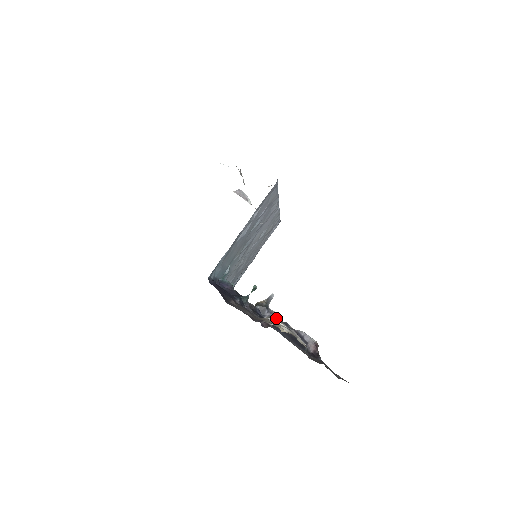
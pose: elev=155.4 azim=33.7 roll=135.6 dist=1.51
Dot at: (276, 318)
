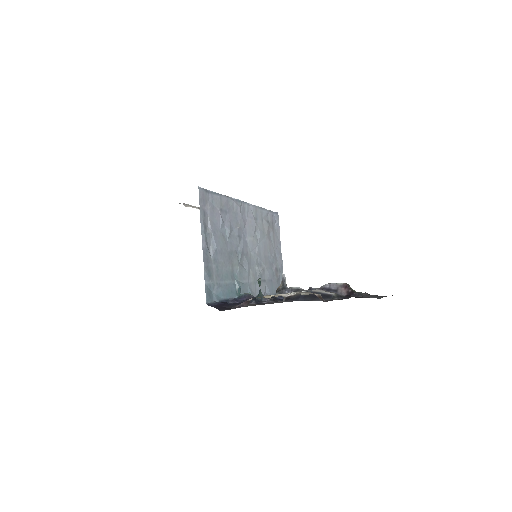
Dot at: occluded
